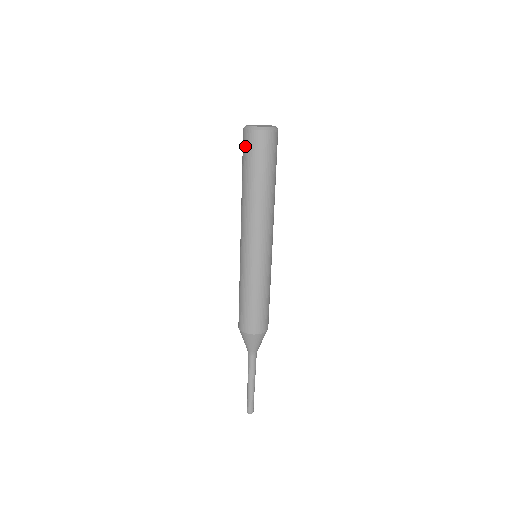
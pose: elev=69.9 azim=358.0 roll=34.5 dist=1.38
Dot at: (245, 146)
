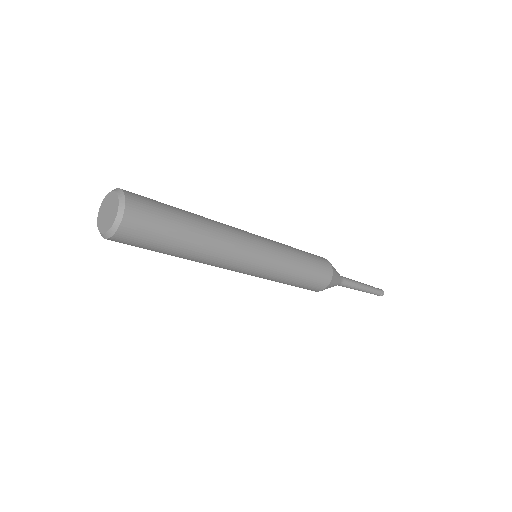
Dot at: occluded
